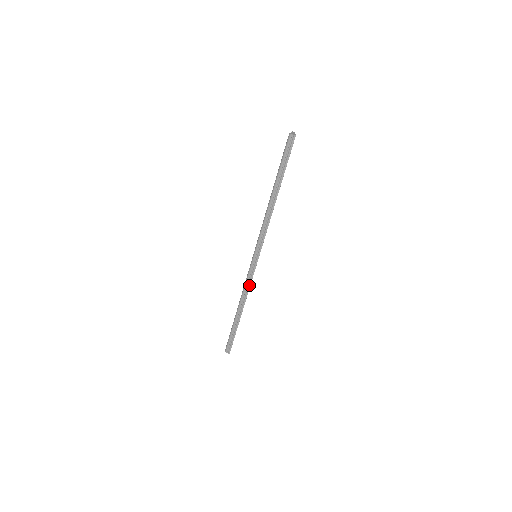
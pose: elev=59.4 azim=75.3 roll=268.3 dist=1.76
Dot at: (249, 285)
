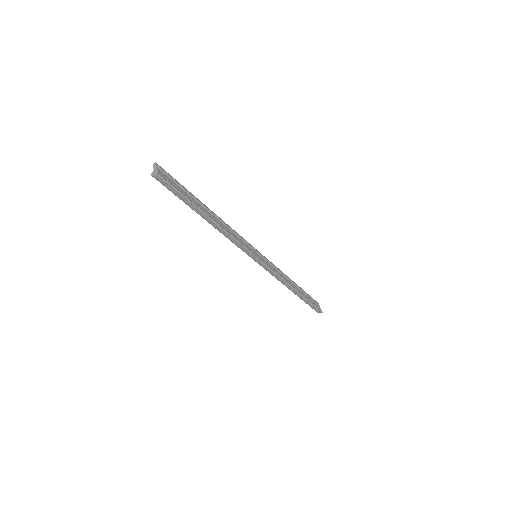
Dot at: (277, 276)
